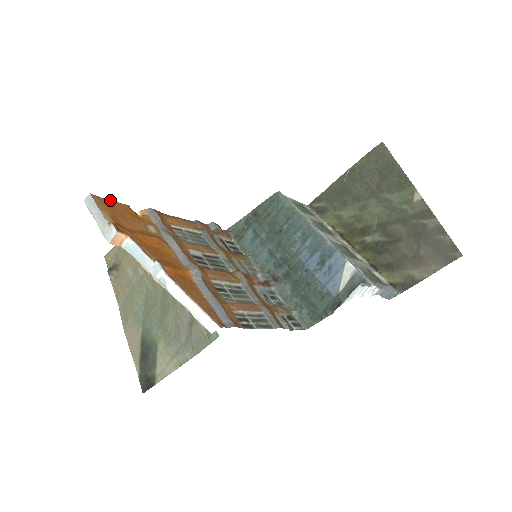
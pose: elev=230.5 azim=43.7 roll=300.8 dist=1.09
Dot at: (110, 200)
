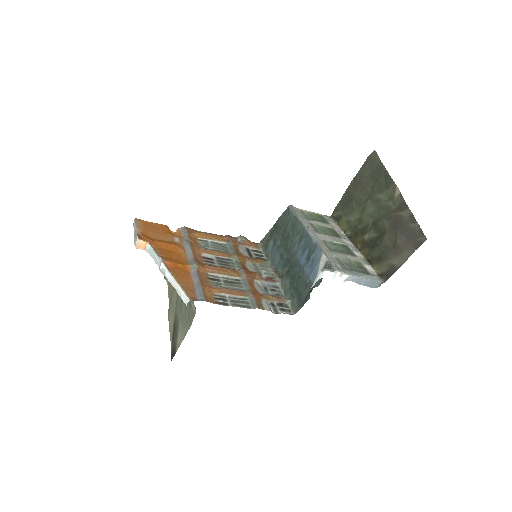
Dot at: (151, 222)
